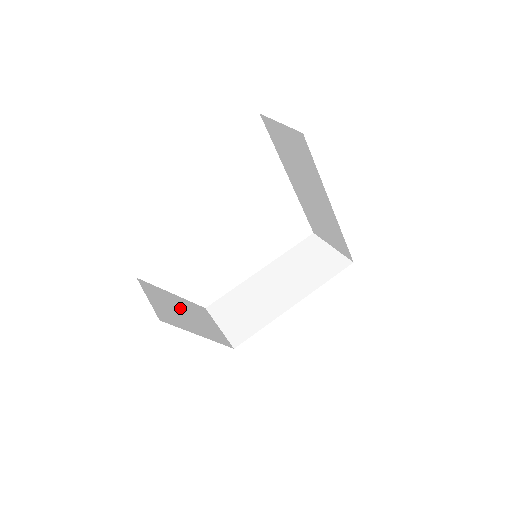
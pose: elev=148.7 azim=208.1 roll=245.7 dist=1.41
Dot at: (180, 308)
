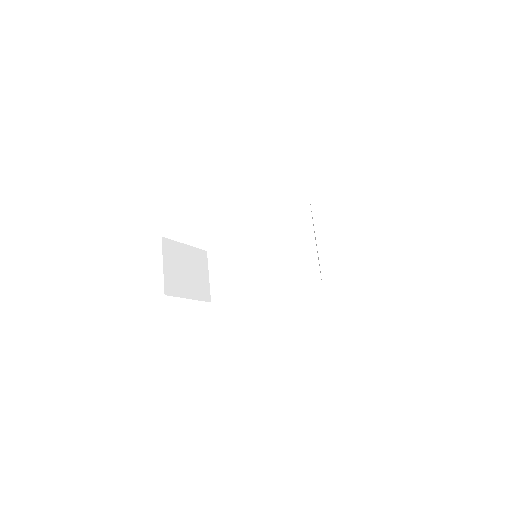
Dot at: (185, 265)
